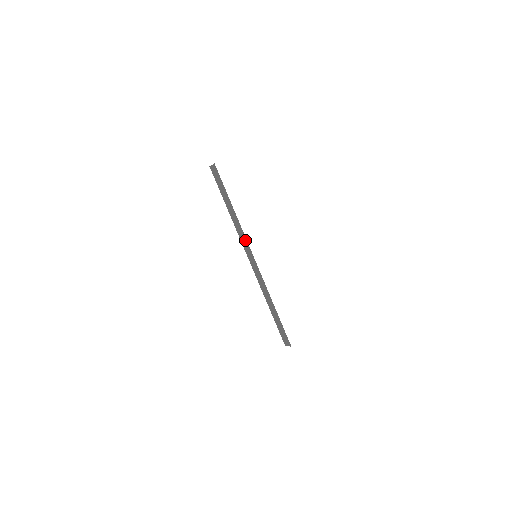
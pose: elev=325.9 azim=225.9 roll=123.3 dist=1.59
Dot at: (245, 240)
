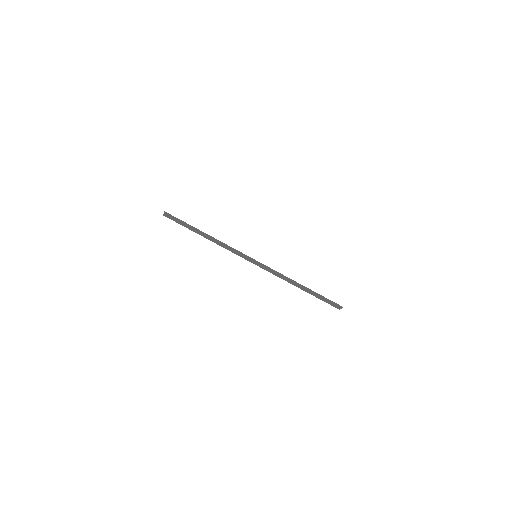
Dot at: (236, 251)
